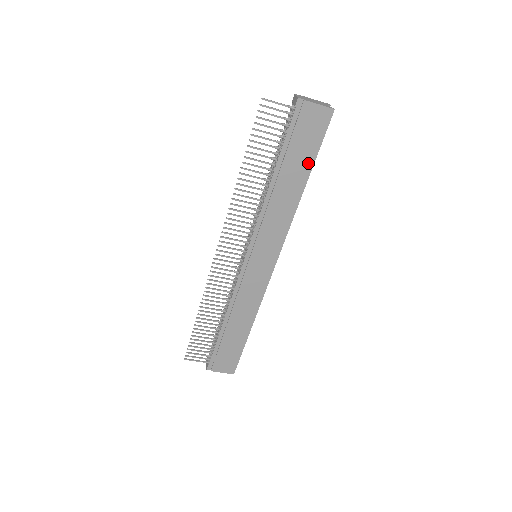
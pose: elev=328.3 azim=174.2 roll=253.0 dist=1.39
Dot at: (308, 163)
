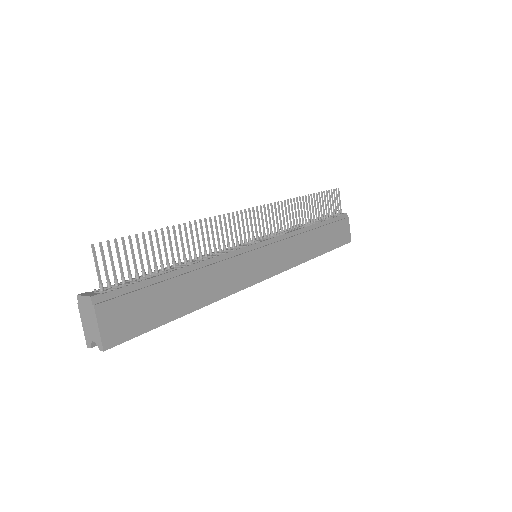
Dot at: (329, 246)
